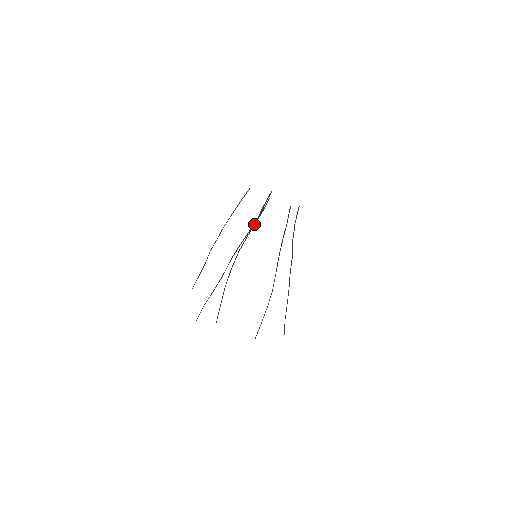
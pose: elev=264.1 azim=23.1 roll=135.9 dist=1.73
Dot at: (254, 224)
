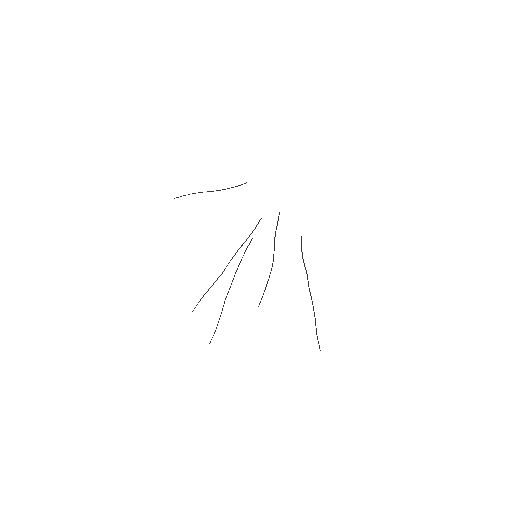
Dot at: occluded
